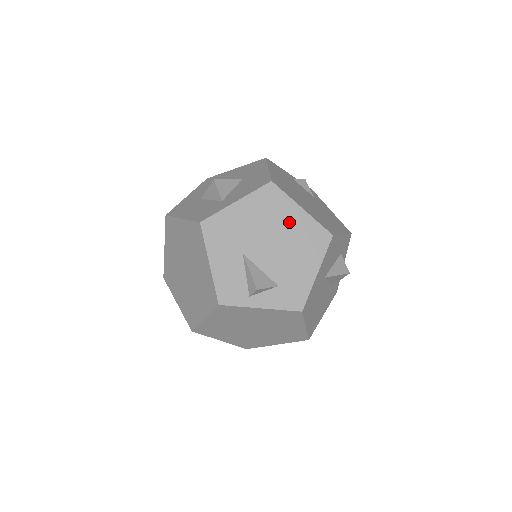
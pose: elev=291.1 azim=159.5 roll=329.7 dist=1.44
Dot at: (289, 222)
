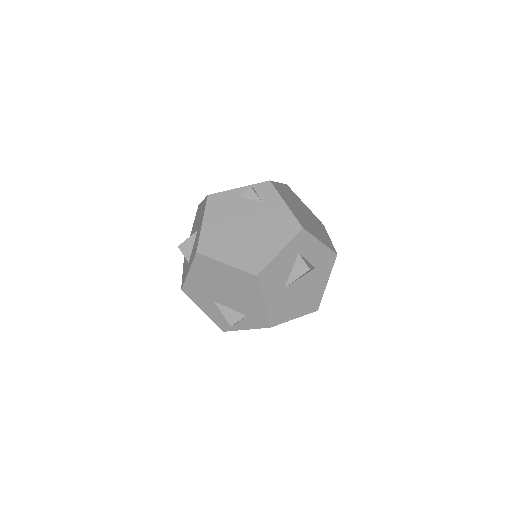
Dot at: (225, 276)
